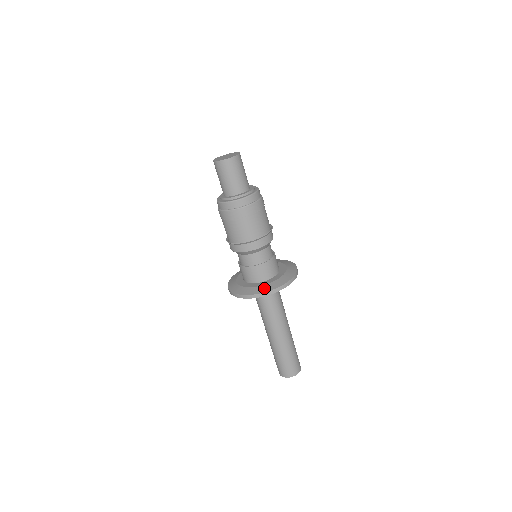
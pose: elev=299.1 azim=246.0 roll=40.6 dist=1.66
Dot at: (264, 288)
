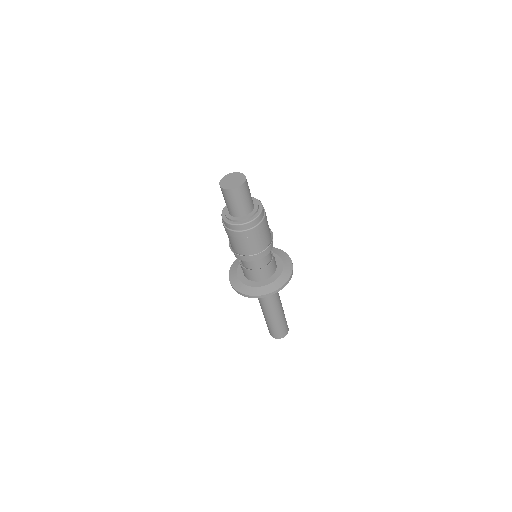
Dot at: (257, 291)
